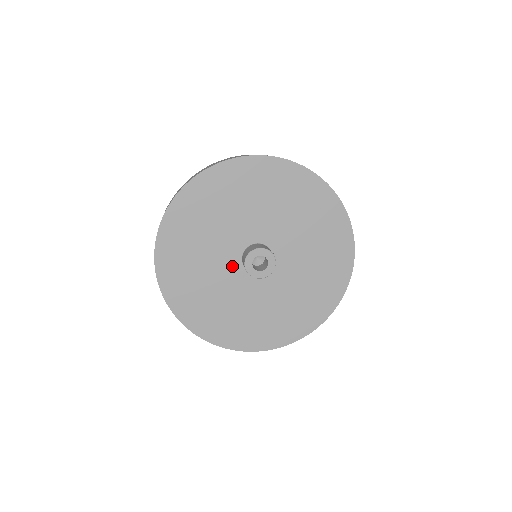
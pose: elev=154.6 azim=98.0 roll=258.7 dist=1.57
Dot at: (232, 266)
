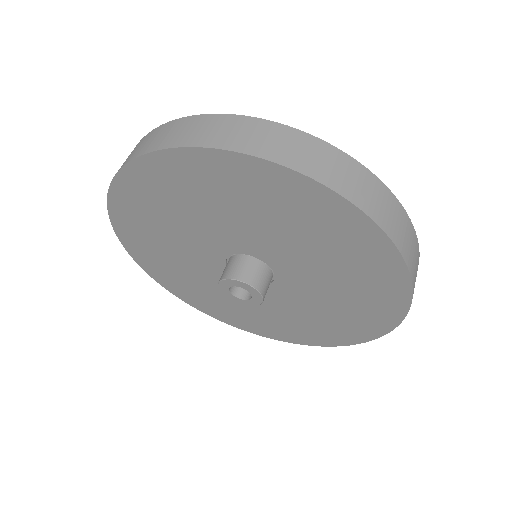
Dot at: (220, 272)
